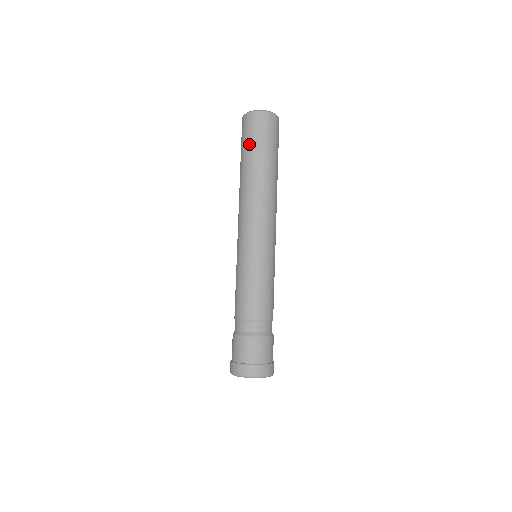
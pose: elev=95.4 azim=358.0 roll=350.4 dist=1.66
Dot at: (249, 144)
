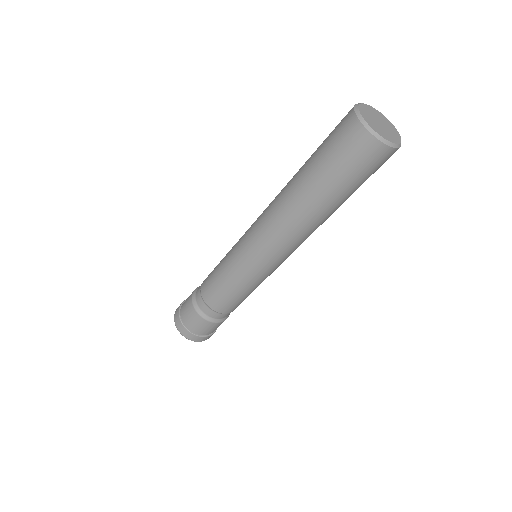
Dot at: (349, 183)
